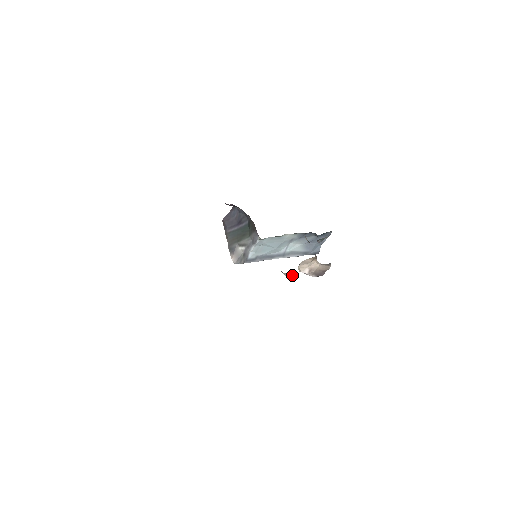
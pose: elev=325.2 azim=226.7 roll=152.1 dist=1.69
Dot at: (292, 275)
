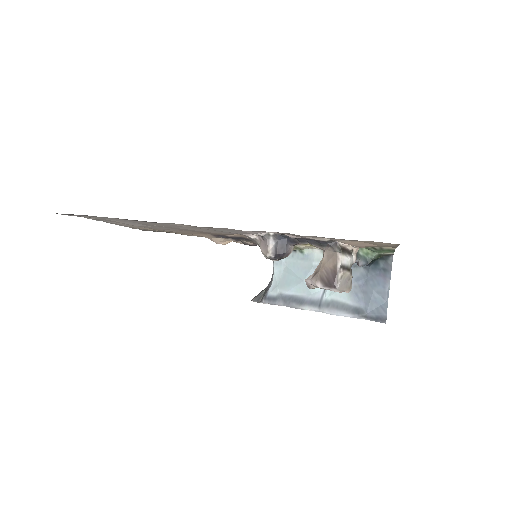
Dot at: (266, 243)
